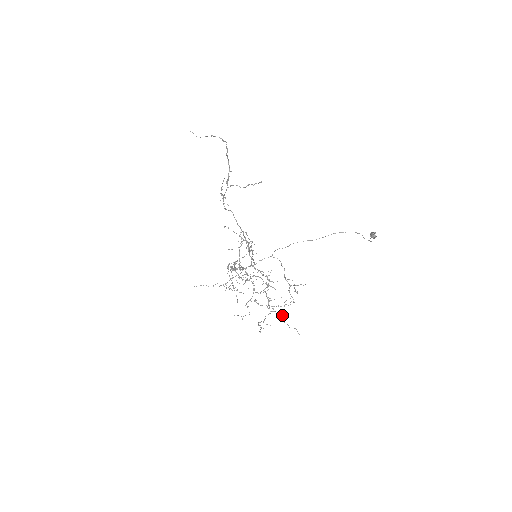
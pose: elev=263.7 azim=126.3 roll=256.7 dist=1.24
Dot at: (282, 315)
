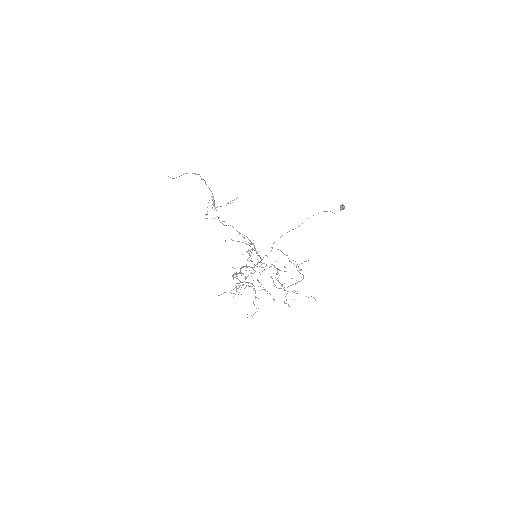
Dot at: (297, 291)
